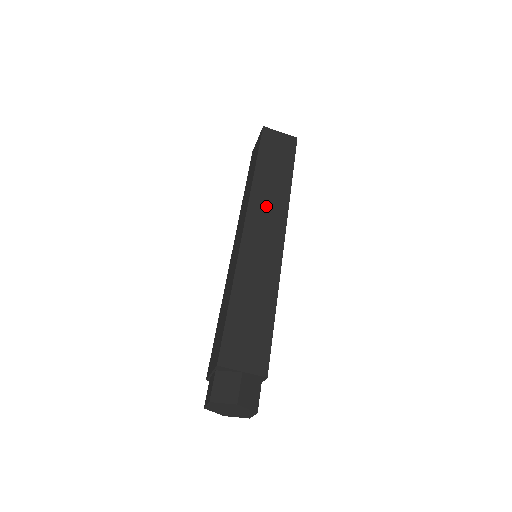
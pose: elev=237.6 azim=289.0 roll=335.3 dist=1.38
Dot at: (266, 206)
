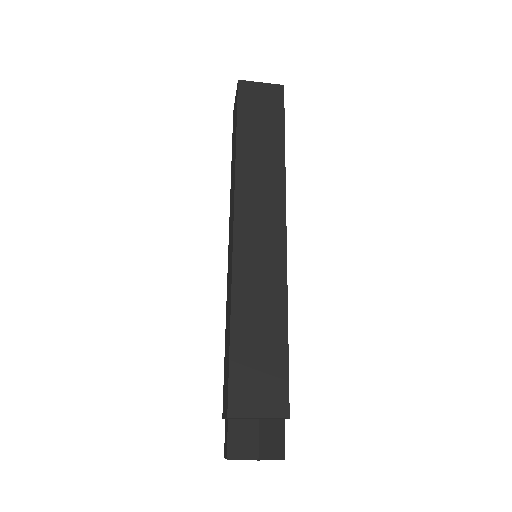
Dot at: (257, 192)
